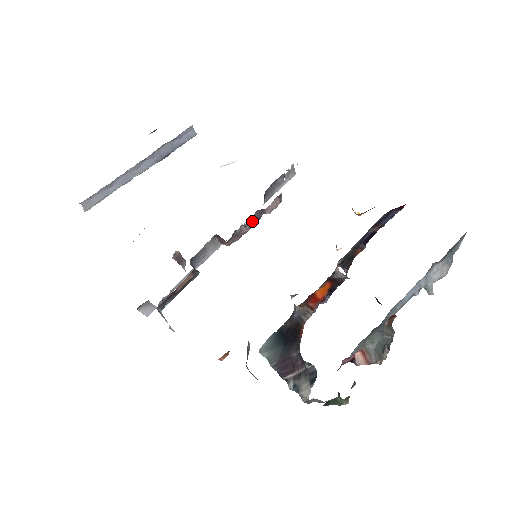
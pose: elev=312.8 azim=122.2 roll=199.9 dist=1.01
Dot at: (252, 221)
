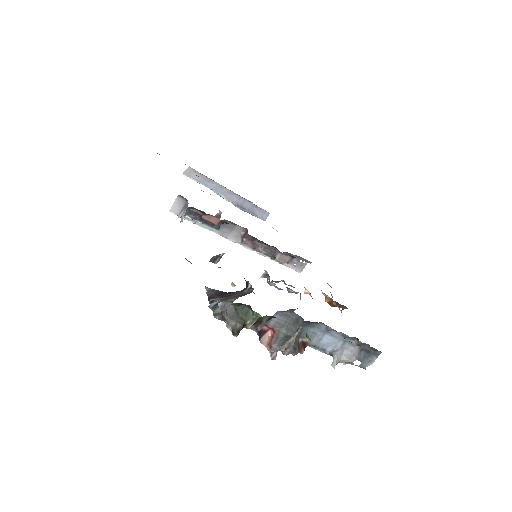
Dot at: (268, 249)
